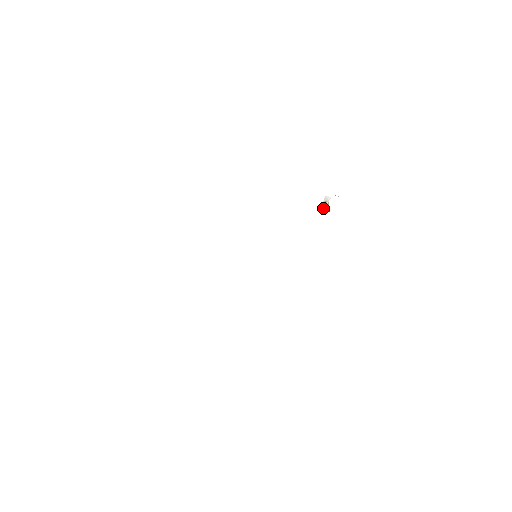
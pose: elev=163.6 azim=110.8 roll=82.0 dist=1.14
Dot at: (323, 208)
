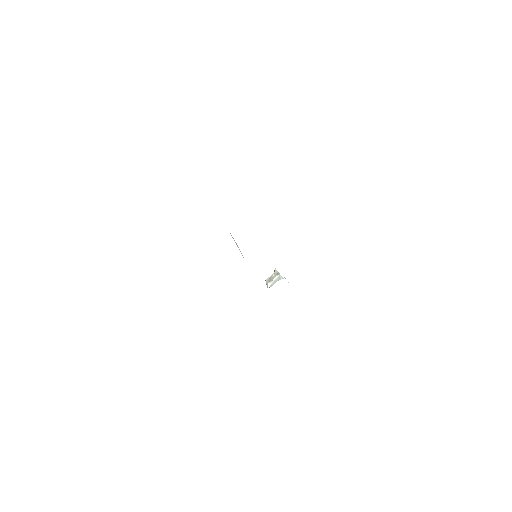
Dot at: (271, 280)
